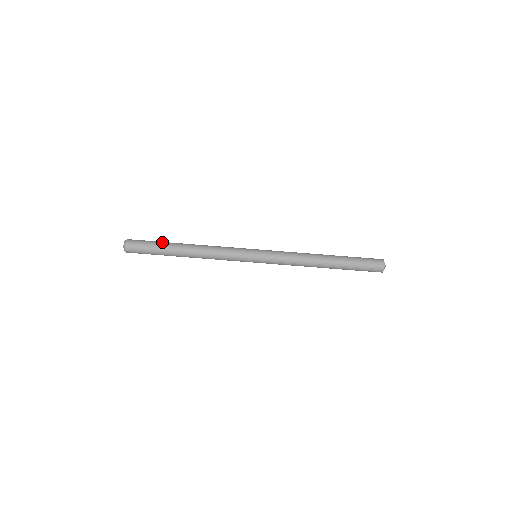
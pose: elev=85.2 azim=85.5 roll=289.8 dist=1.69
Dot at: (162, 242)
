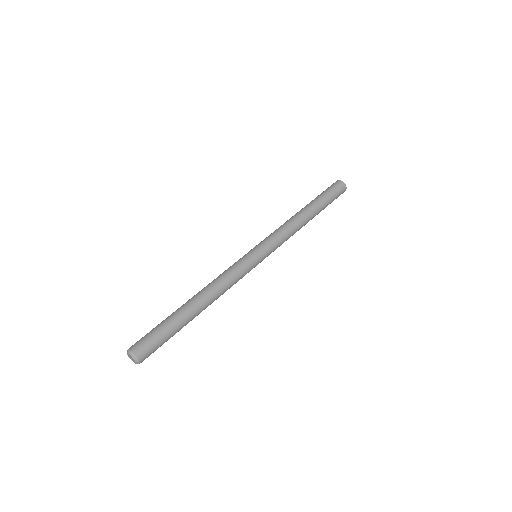
Dot at: (168, 318)
